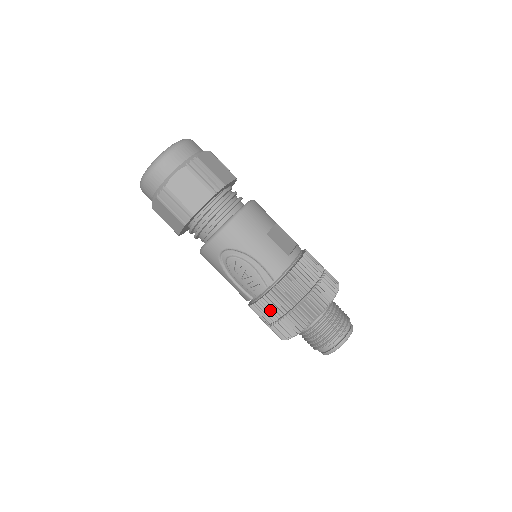
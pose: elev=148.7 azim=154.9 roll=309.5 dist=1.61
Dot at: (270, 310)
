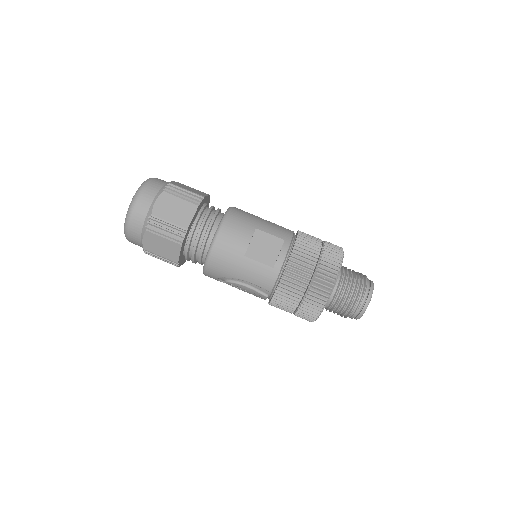
Dot at: (281, 309)
